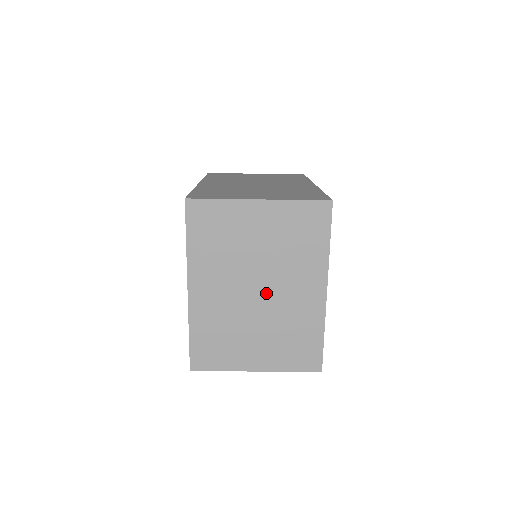
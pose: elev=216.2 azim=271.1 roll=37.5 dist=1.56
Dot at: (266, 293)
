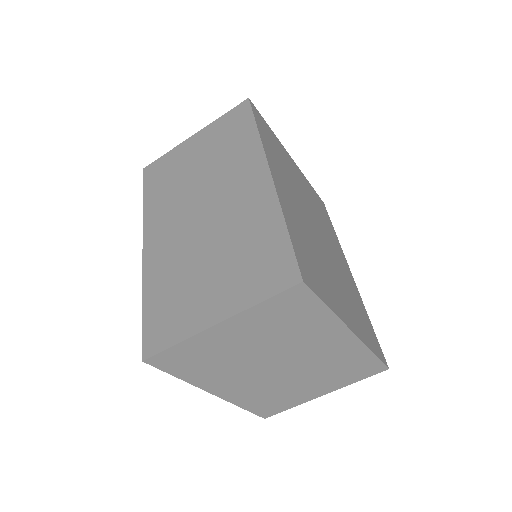
Dot at: (290, 363)
